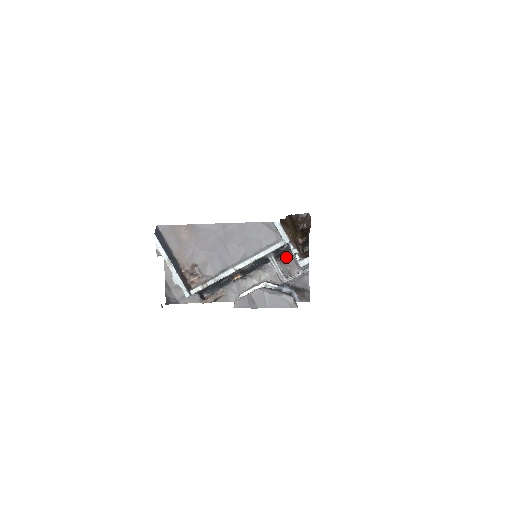
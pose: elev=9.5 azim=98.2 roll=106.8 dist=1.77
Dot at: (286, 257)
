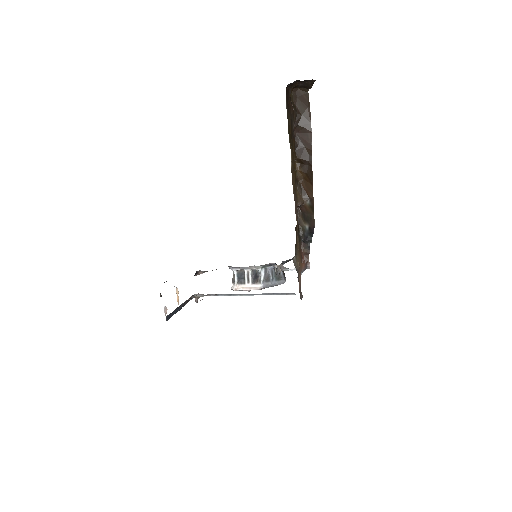
Dot at: occluded
